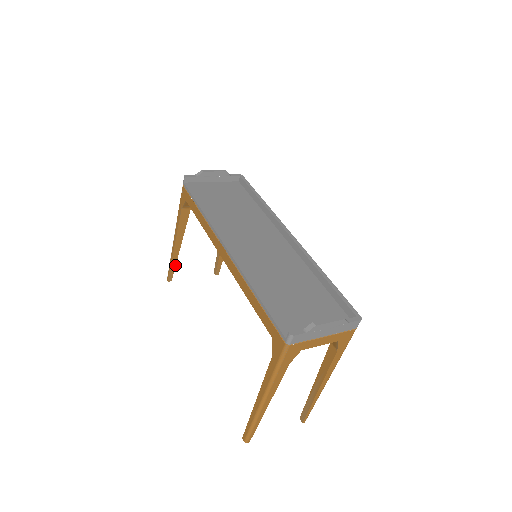
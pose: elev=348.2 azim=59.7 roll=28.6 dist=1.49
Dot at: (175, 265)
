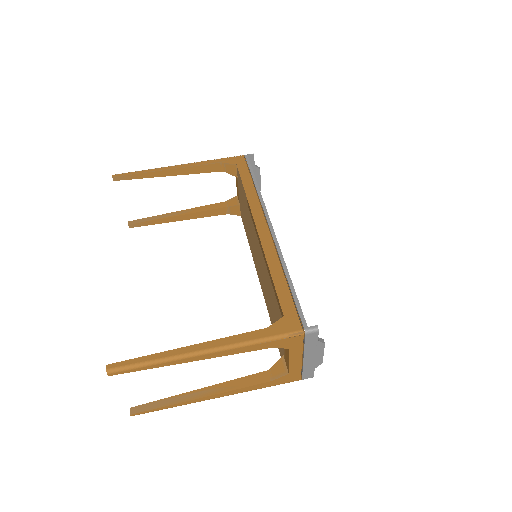
Dot at: (140, 178)
